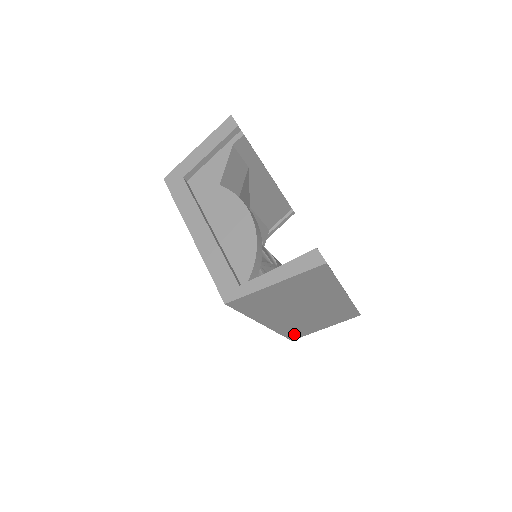
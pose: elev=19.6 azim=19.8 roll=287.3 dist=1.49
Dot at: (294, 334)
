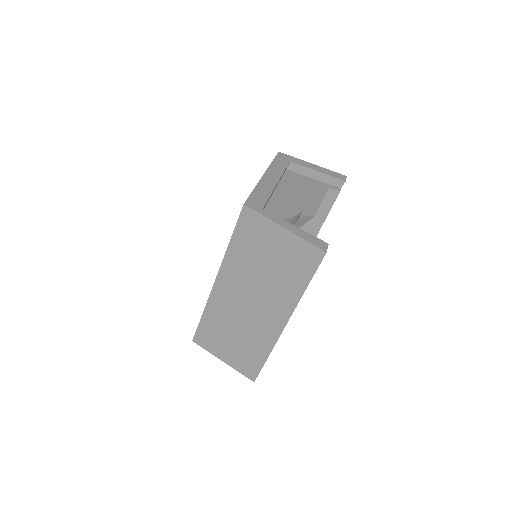
Dot at: (205, 332)
